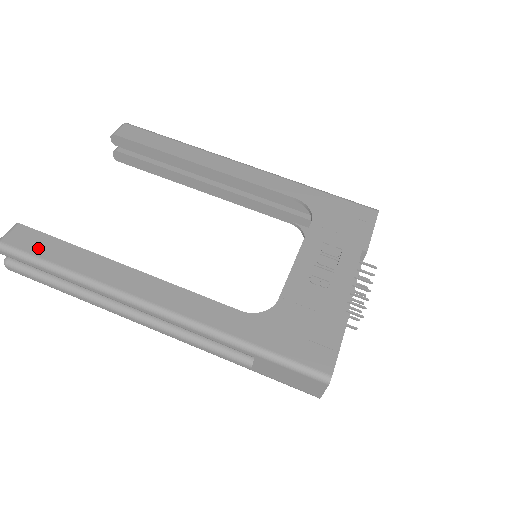
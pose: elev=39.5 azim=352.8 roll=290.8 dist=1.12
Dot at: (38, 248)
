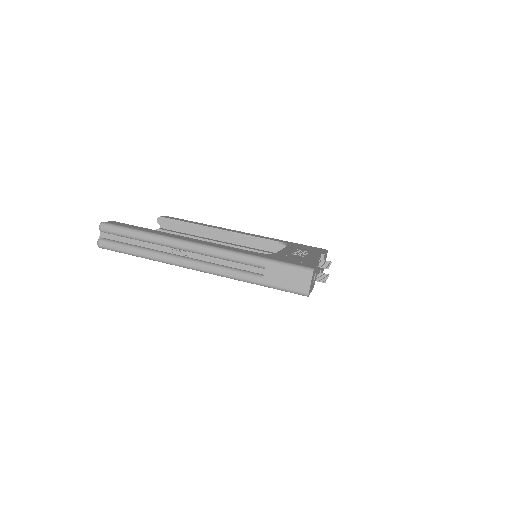
Dot at: (127, 226)
